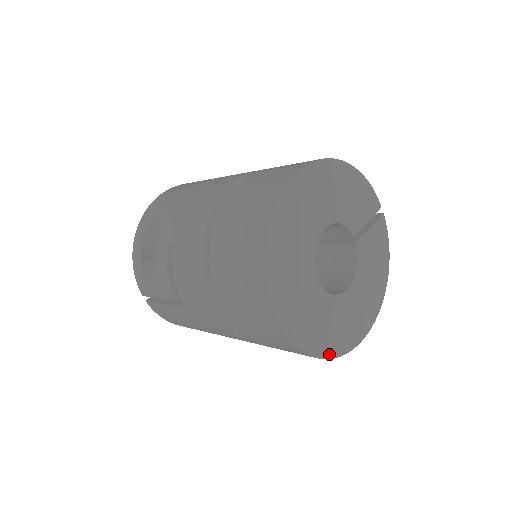
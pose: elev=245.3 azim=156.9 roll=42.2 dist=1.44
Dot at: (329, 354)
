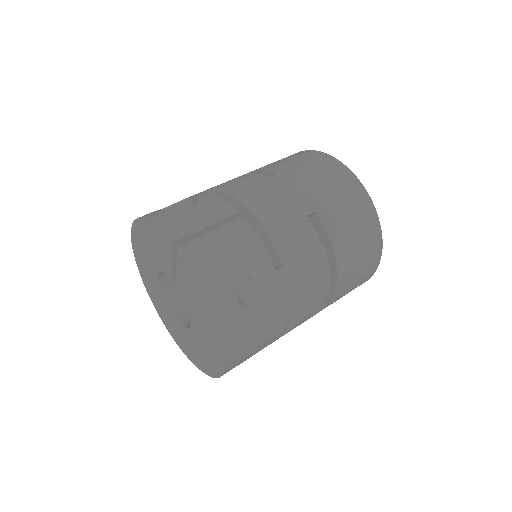
Dot at: occluded
